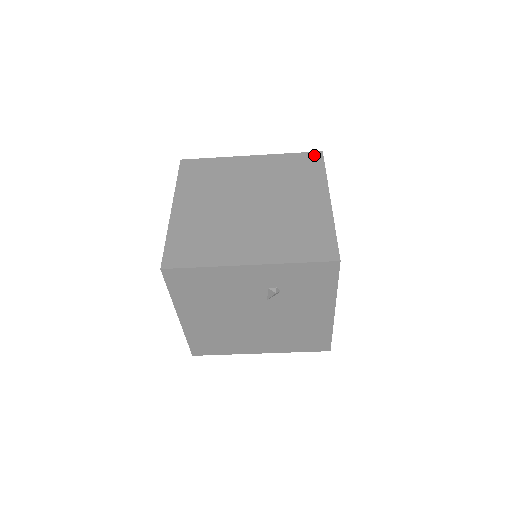
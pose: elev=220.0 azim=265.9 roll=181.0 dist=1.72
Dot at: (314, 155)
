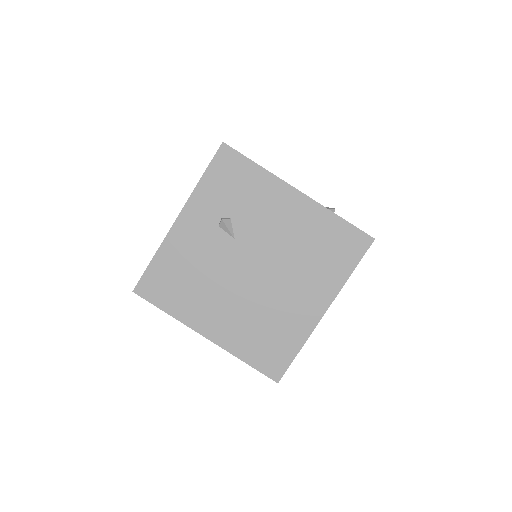
Dot at: occluded
